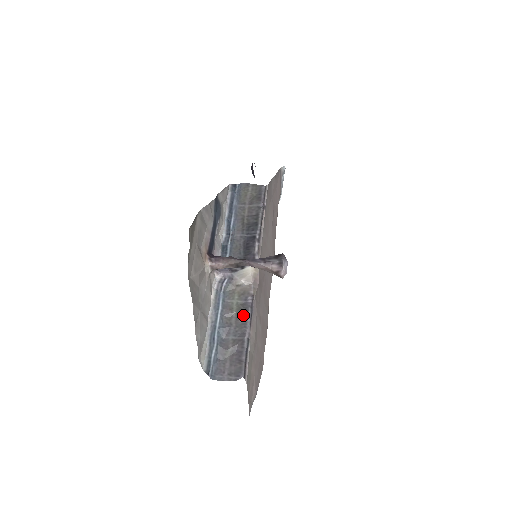
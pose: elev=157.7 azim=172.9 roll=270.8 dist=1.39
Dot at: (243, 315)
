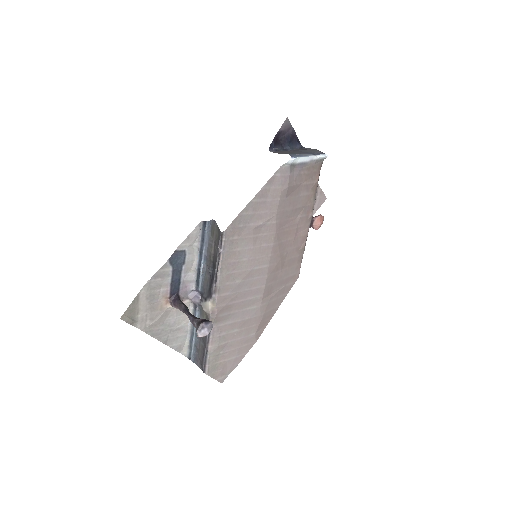
Dot at: occluded
